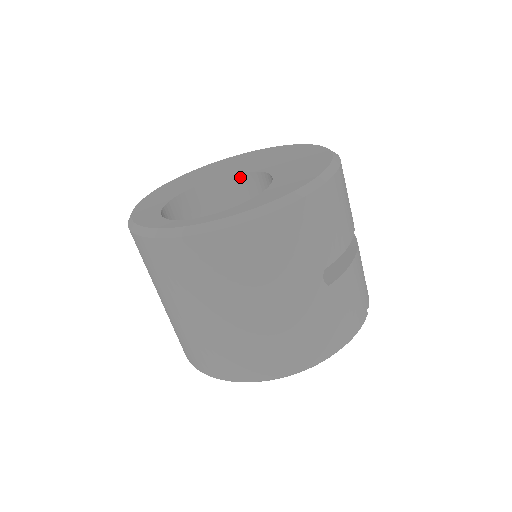
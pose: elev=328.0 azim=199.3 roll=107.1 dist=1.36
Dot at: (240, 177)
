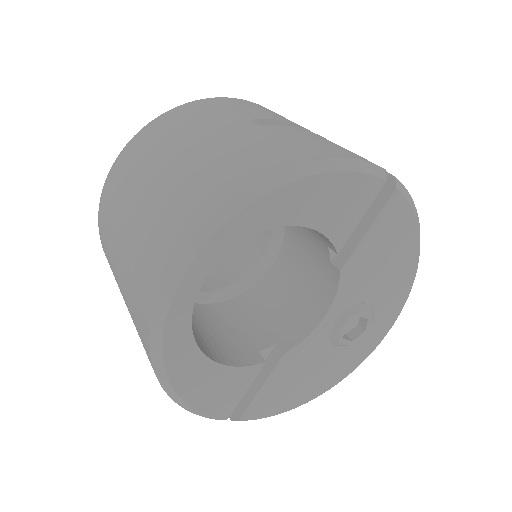
Dot at: occluded
